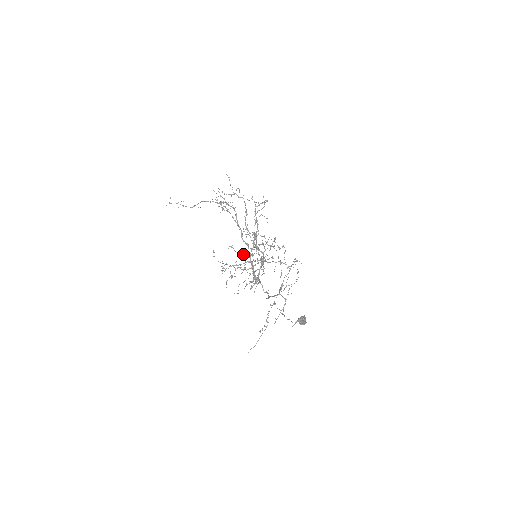
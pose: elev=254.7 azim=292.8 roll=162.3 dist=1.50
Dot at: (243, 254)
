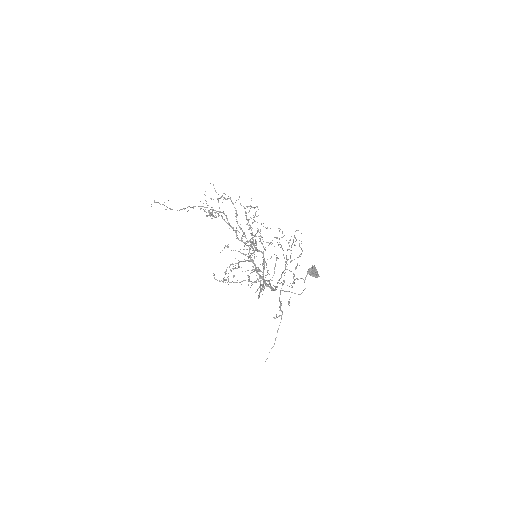
Dot at: (241, 253)
